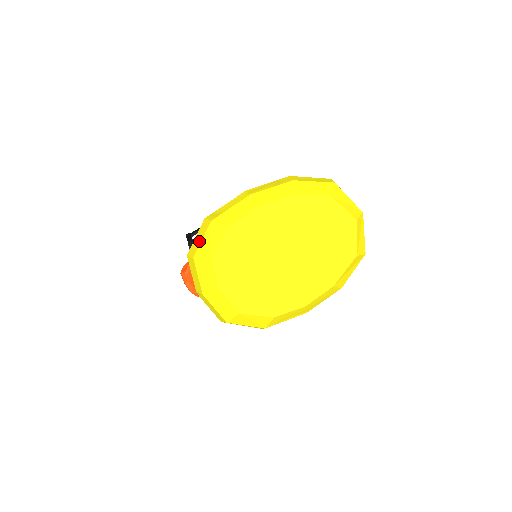
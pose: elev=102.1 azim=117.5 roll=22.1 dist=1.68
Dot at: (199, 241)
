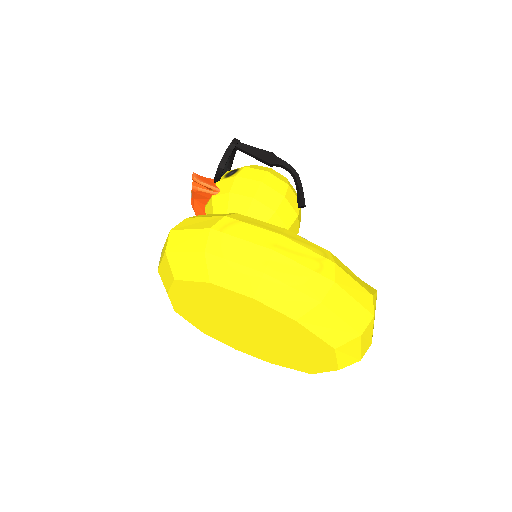
Dot at: (182, 246)
